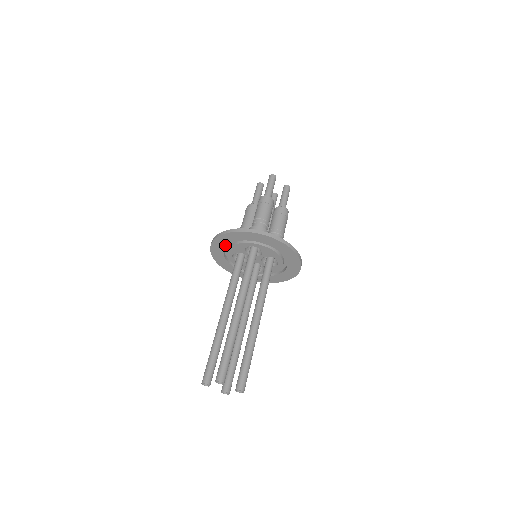
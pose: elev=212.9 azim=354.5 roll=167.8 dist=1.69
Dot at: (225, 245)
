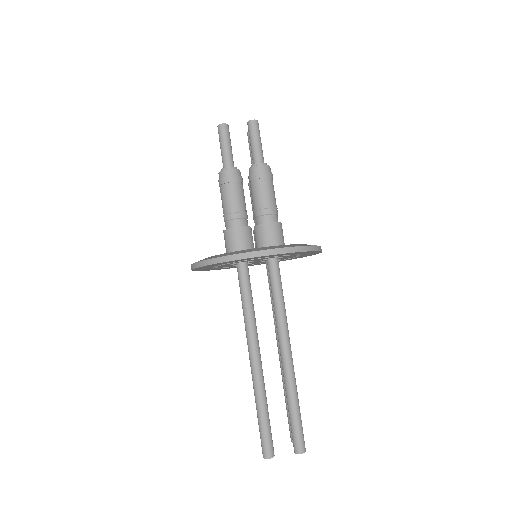
Dot at: (211, 268)
